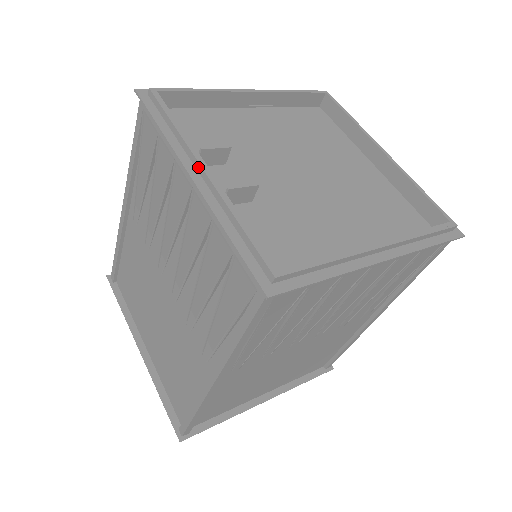
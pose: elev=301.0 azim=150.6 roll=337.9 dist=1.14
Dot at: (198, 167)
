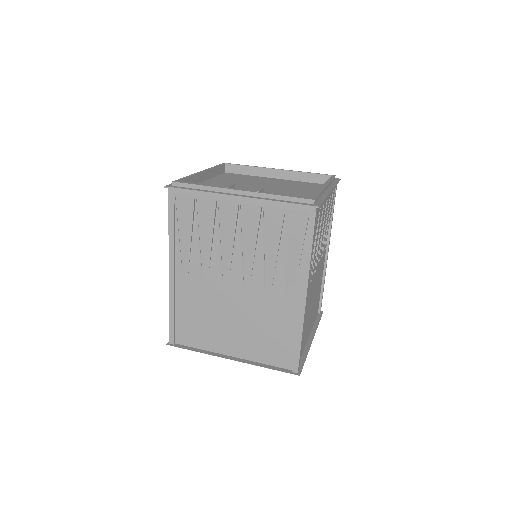
Dot at: (236, 192)
